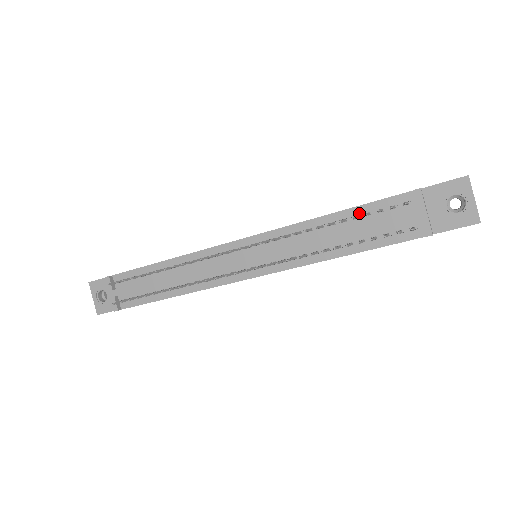
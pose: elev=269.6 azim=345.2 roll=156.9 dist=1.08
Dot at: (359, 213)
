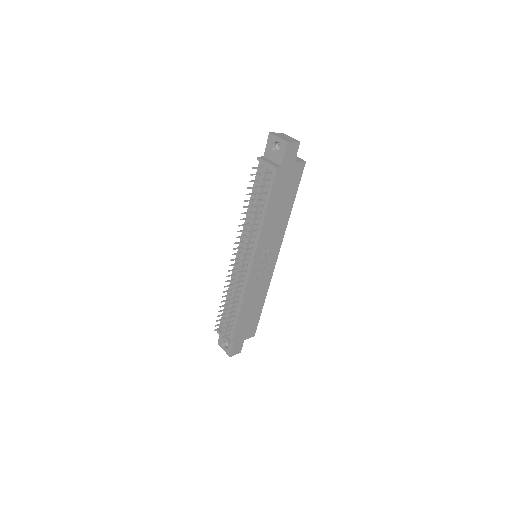
Dot at: (255, 191)
